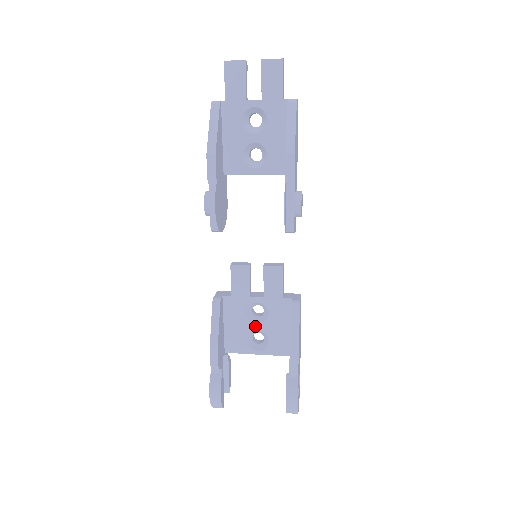
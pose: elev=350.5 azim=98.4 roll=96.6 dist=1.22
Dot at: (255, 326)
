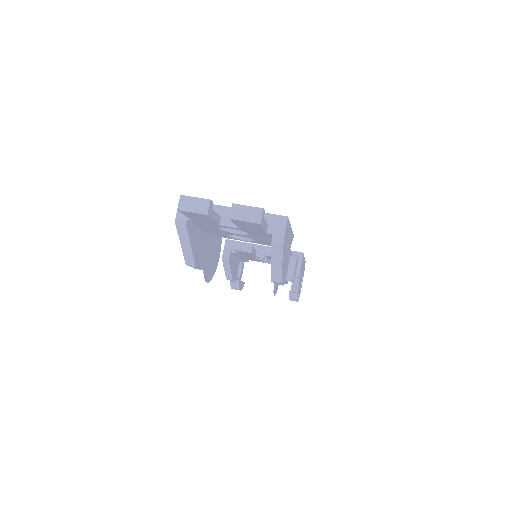
Dot at: (263, 260)
